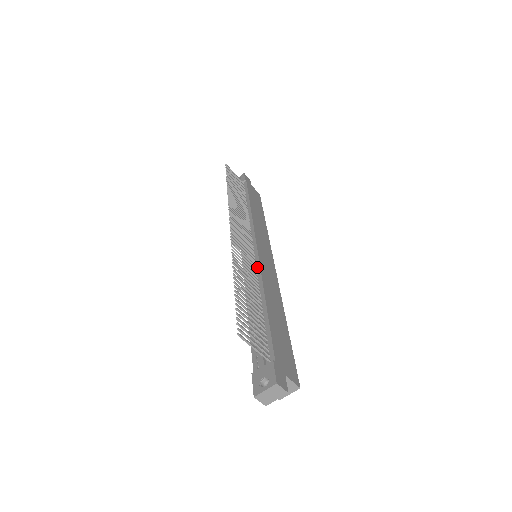
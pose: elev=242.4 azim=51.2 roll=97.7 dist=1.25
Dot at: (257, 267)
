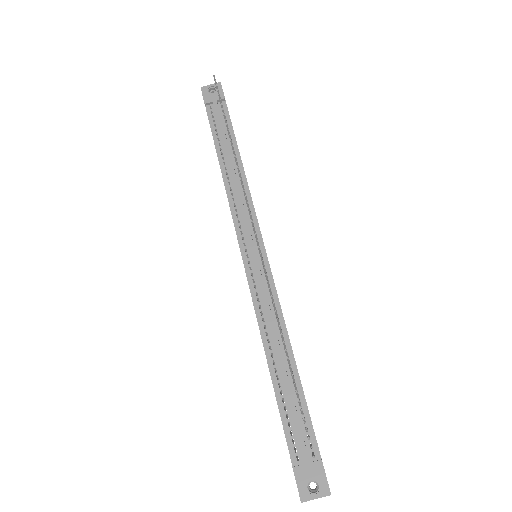
Dot at: (273, 291)
